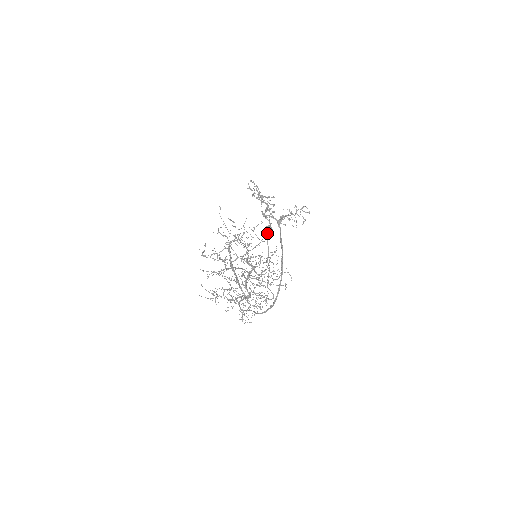
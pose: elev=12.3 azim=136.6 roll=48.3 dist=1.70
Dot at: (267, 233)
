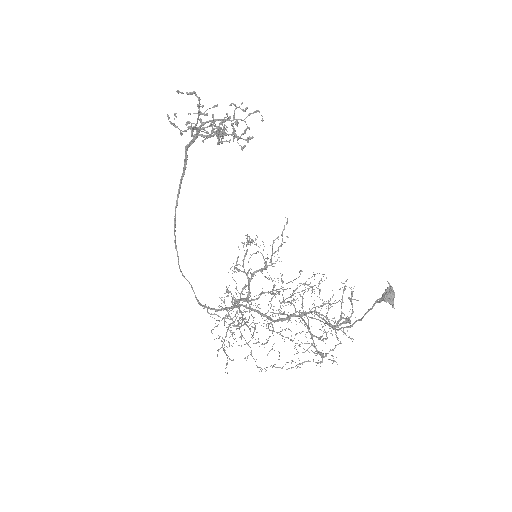
Dot at: (393, 304)
